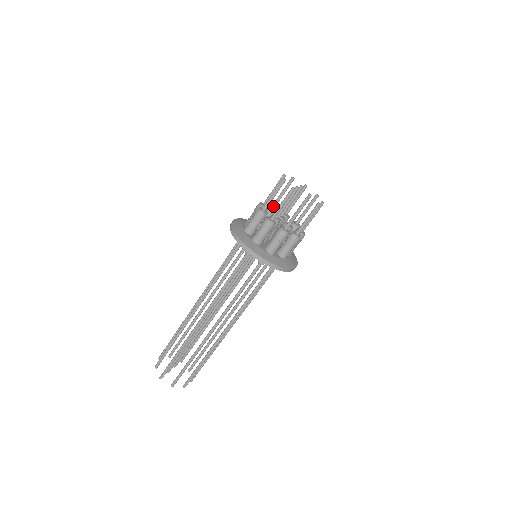
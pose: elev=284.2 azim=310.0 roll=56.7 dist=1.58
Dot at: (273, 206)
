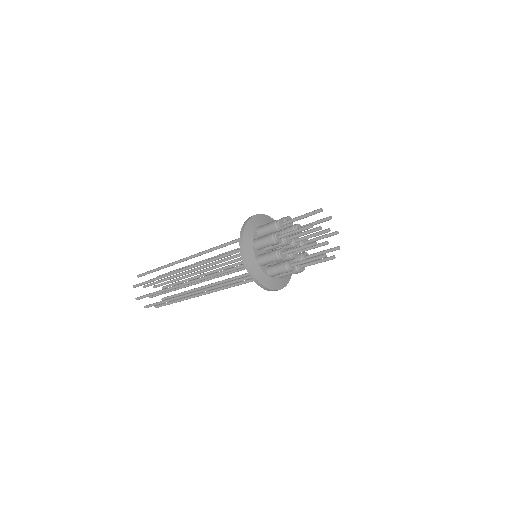
Dot at: occluded
